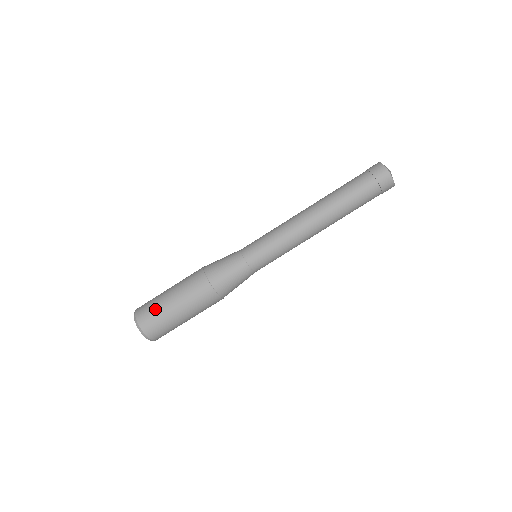
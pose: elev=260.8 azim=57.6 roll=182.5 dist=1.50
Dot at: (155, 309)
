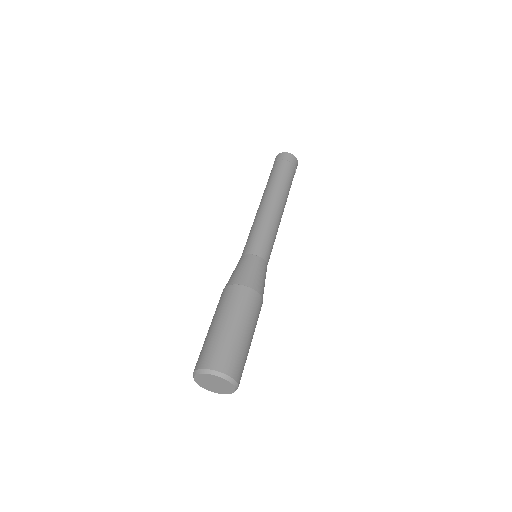
Dot at: (216, 344)
